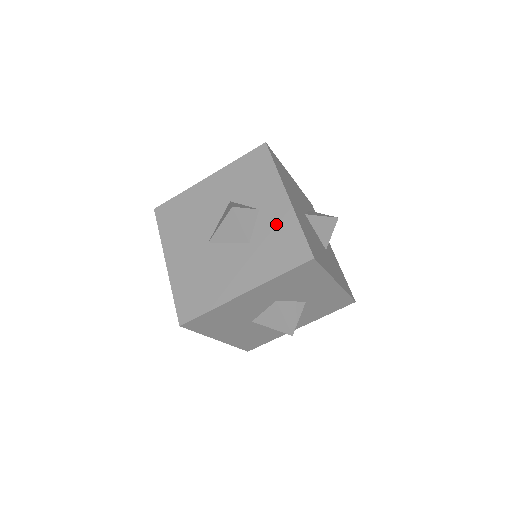
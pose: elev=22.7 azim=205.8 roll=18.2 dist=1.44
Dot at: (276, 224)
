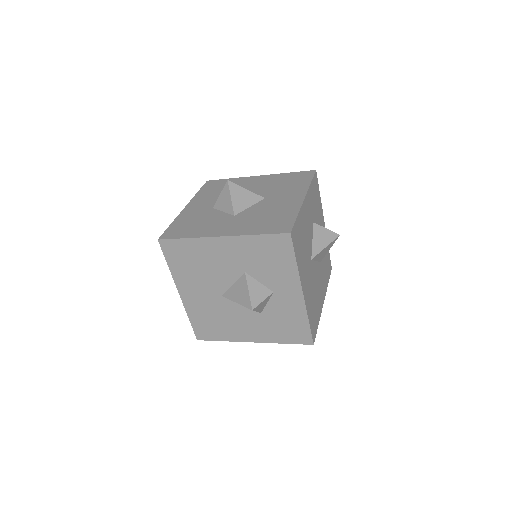
Dot at: (287, 310)
